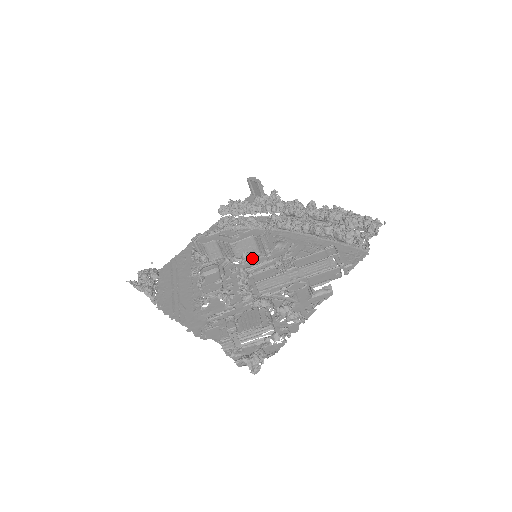
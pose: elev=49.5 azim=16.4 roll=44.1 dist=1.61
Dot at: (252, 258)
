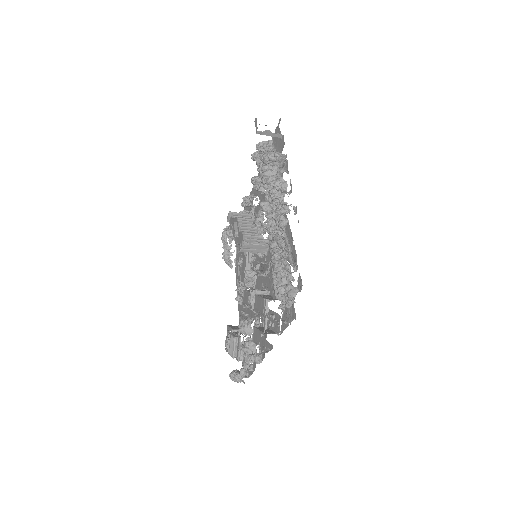
Dot at: occluded
